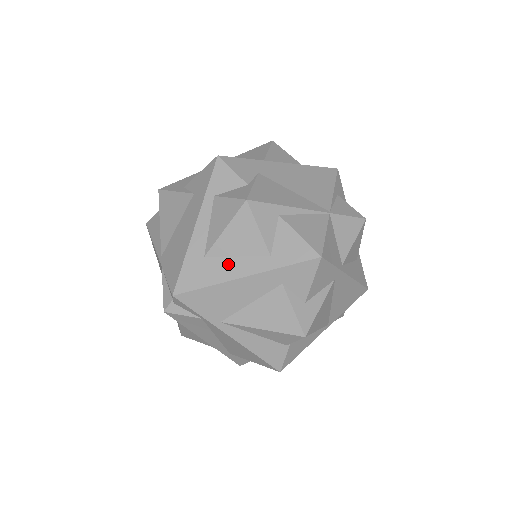
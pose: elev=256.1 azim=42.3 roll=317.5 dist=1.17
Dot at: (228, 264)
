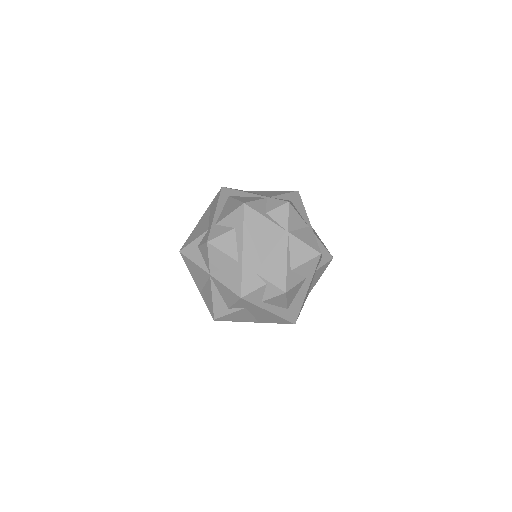
Dot at: (298, 298)
